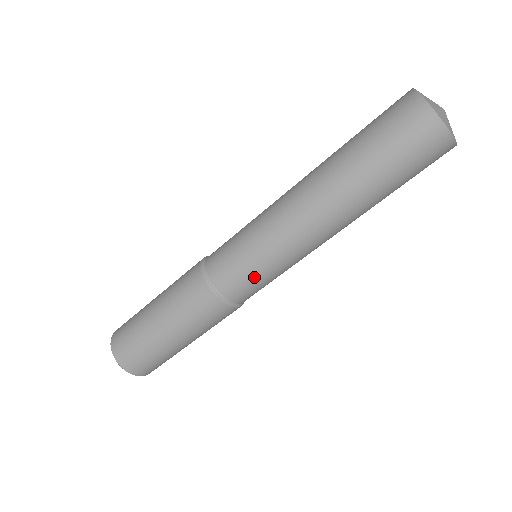
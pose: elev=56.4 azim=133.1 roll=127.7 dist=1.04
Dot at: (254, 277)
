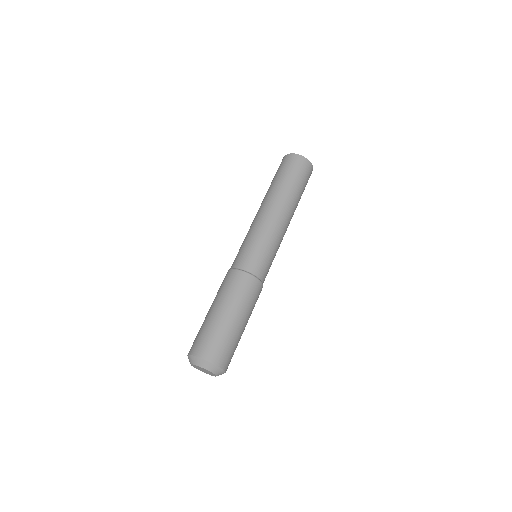
Dot at: (249, 249)
